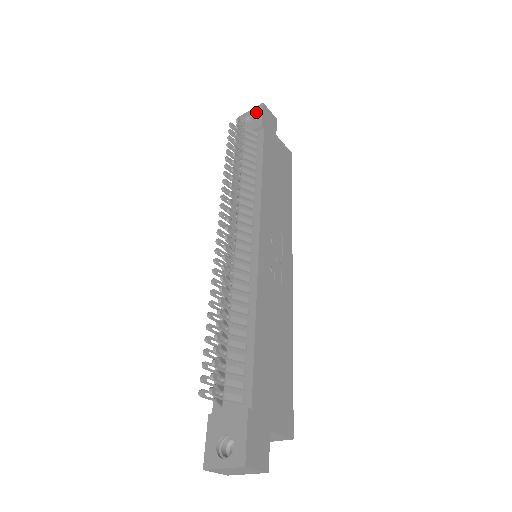
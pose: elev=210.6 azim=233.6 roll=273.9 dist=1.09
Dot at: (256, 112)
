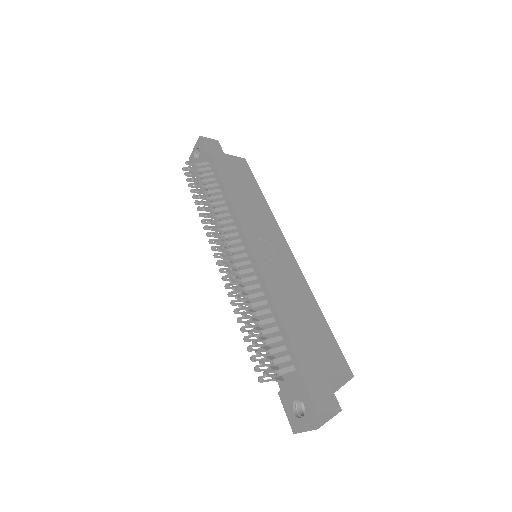
Dot at: (199, 146)
